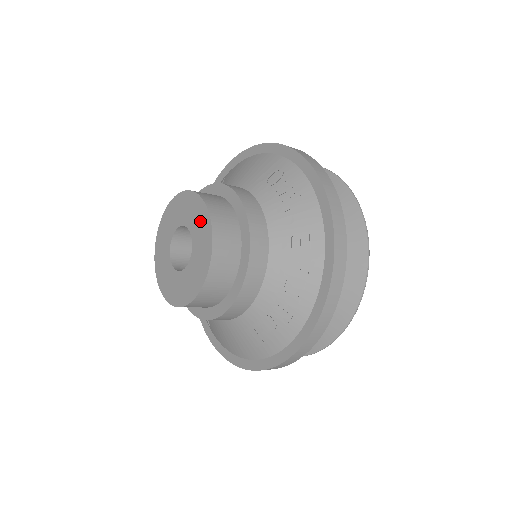
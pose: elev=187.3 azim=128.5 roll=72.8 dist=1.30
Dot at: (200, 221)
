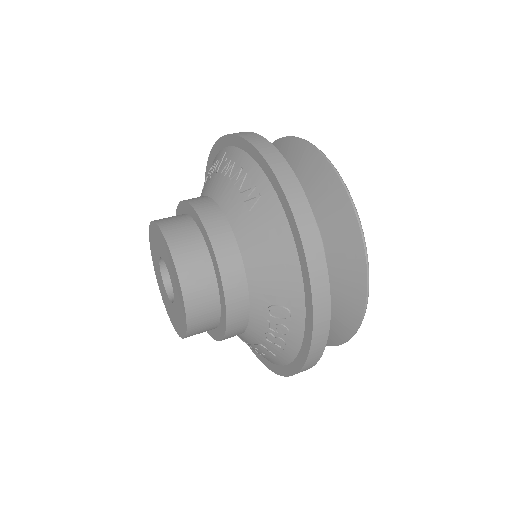
Dot at: (181, 316)
